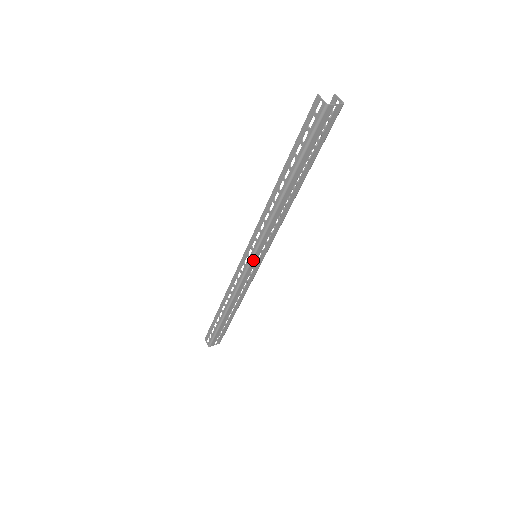
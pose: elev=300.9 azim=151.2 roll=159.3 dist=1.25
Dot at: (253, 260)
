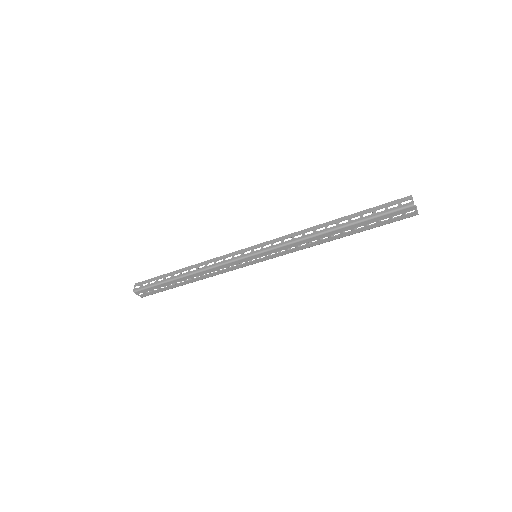
Dot at: (253, 256)
